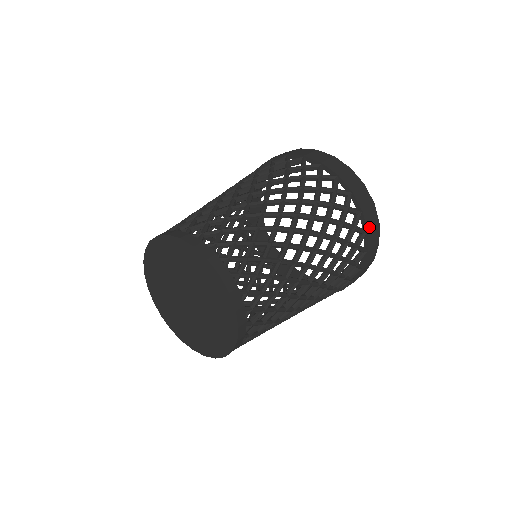
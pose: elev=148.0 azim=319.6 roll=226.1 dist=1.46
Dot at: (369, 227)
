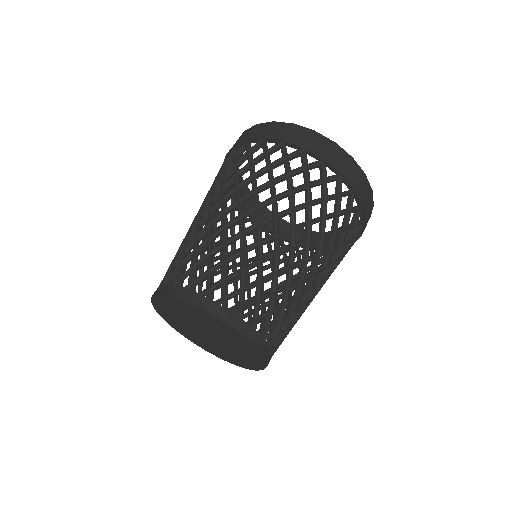
Dot at: occluded
